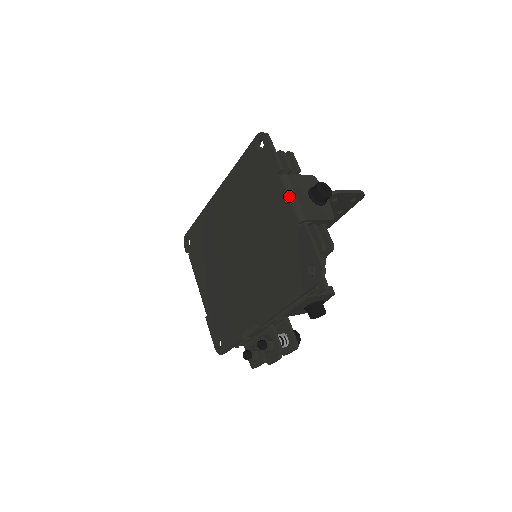
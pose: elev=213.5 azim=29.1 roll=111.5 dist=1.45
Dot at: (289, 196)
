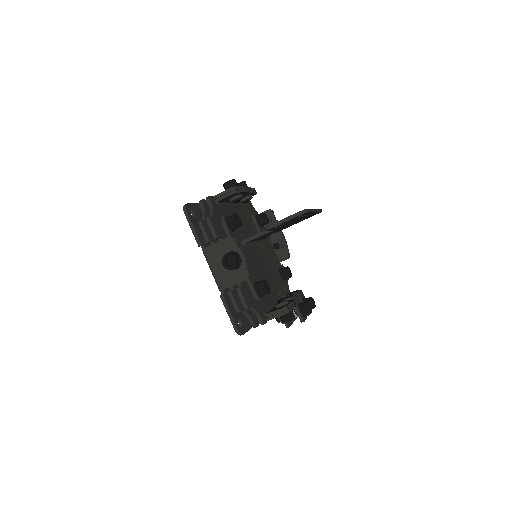
Dot at: (210, 268)
